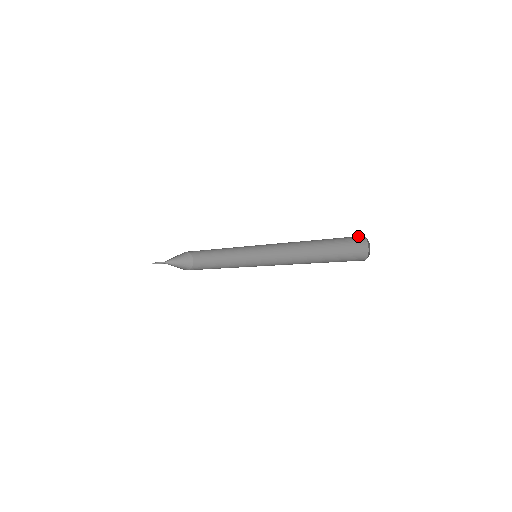
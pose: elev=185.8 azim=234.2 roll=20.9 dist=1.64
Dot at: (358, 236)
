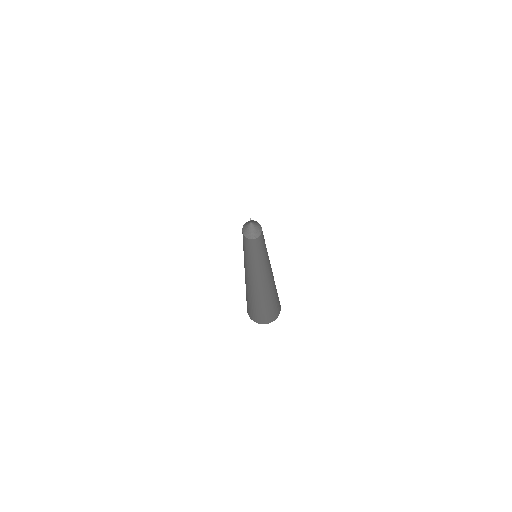
Dot at: occluded
